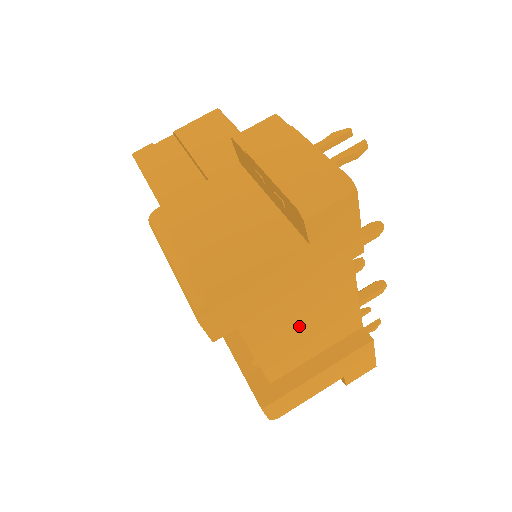
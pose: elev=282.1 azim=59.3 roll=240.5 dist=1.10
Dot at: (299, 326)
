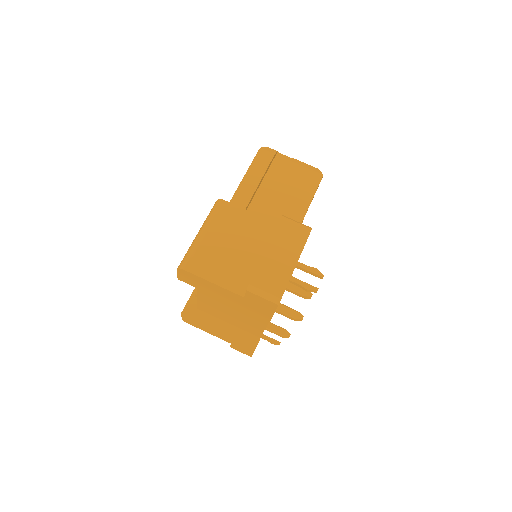
Dot at: (228, 308)
